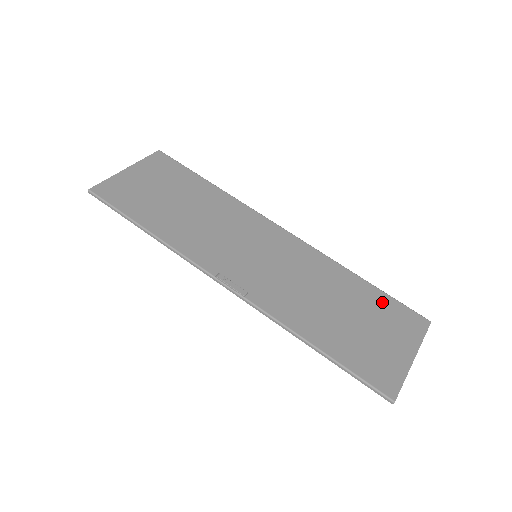
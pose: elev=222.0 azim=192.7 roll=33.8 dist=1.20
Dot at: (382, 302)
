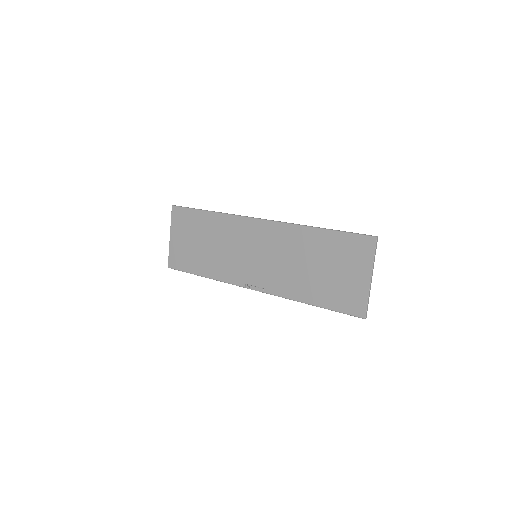
Dot at: (338, 242)
